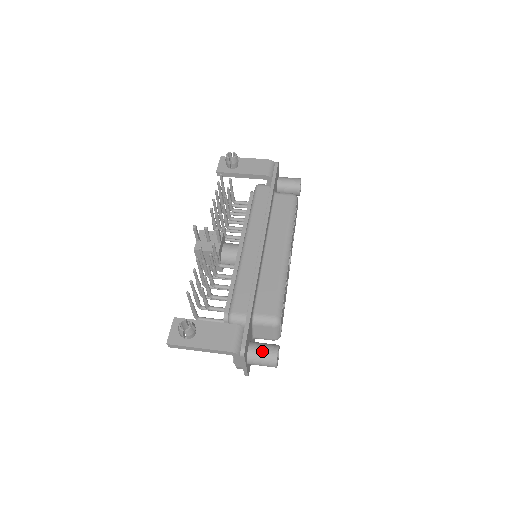
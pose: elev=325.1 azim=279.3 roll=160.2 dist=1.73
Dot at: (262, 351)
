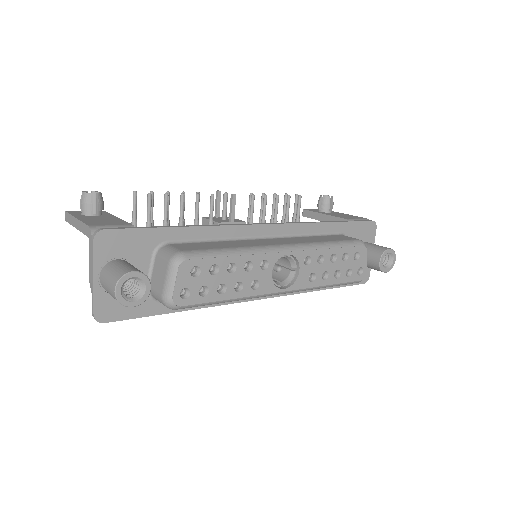
Dot at: (123, 265)
